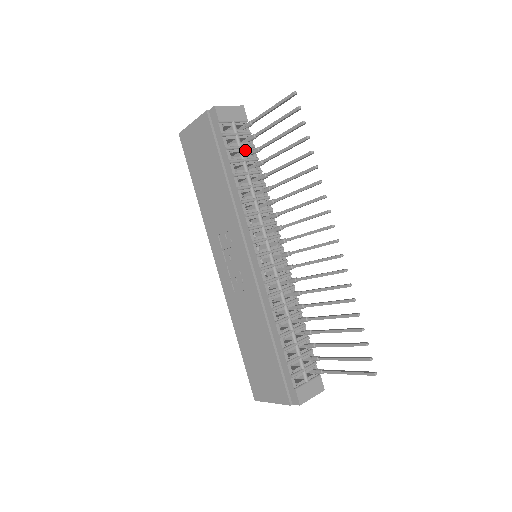
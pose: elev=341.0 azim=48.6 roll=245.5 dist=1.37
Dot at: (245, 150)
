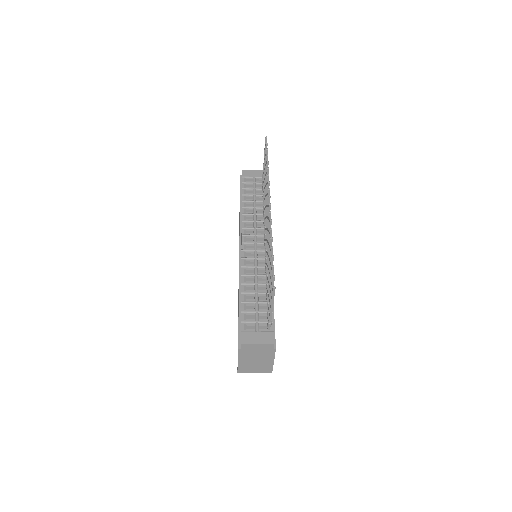
Dot at: (258, 191)
